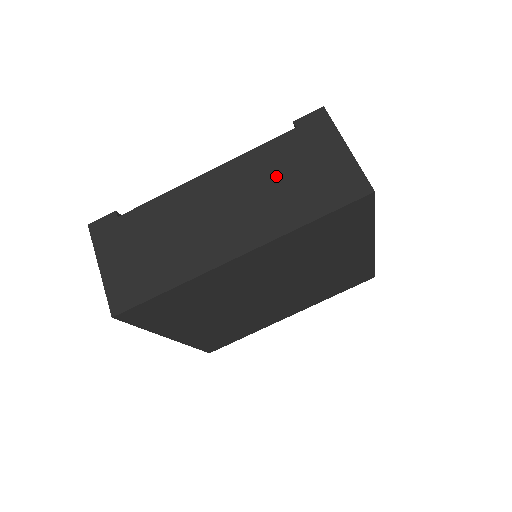
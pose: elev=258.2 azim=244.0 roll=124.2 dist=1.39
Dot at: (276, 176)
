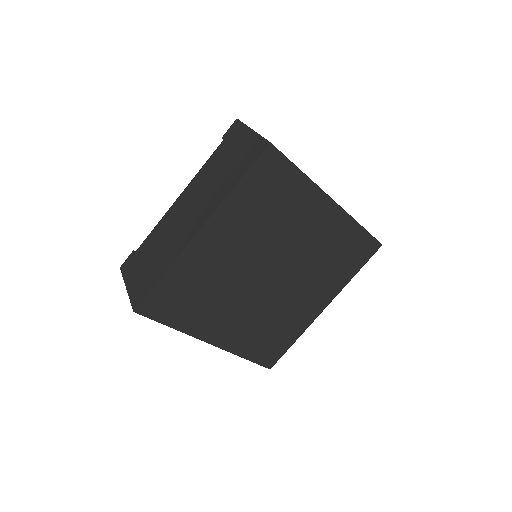
Dot at: (215, 173)
